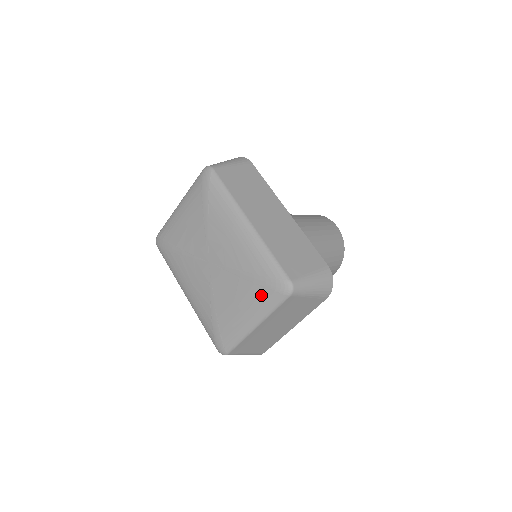
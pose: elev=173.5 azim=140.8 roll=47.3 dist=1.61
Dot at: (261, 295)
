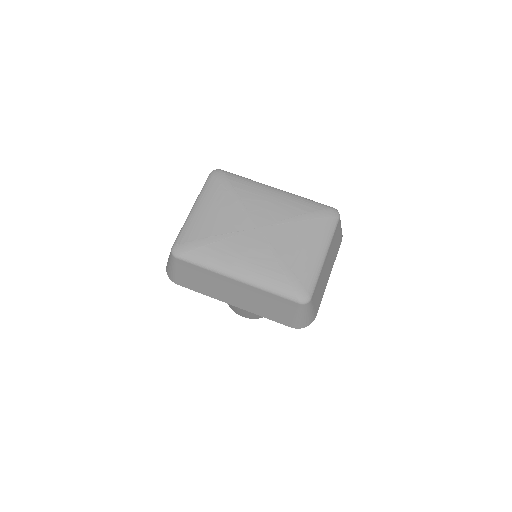
Dot at: (320, 225)
